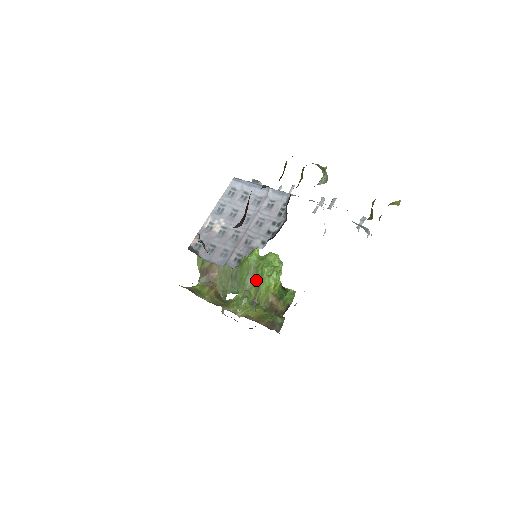
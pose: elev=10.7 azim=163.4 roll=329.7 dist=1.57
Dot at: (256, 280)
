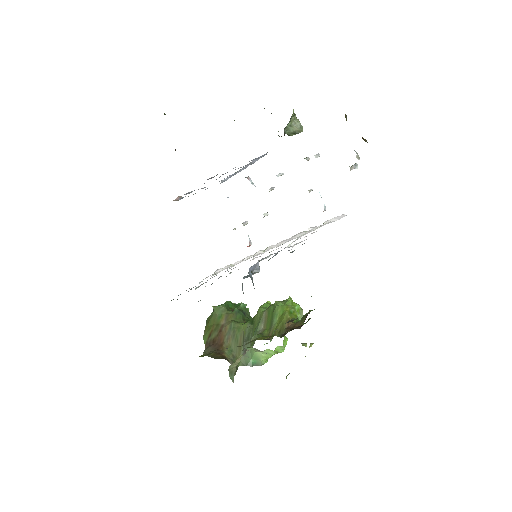
Dot at: (269, 319)
